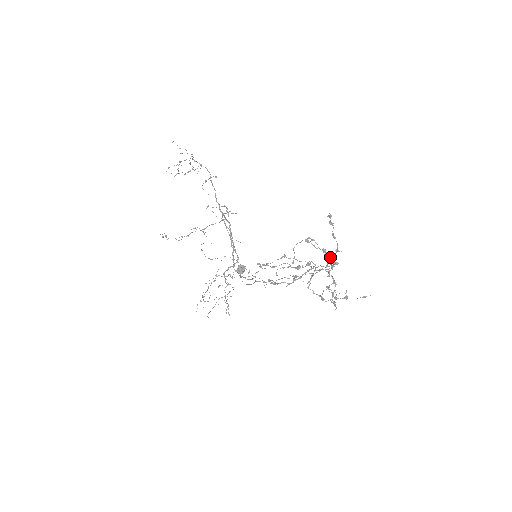
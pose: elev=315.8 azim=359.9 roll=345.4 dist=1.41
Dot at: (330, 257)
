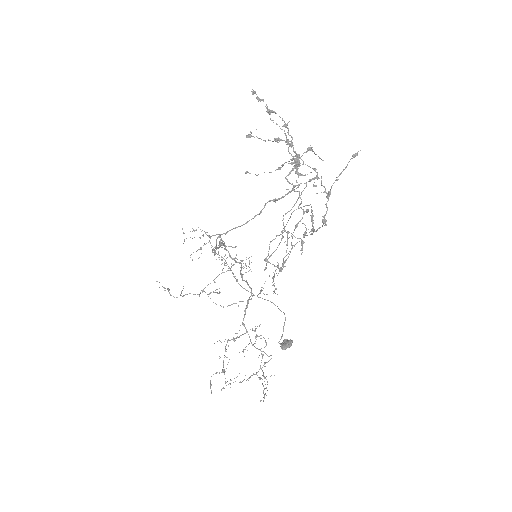
Dot at: occluded
